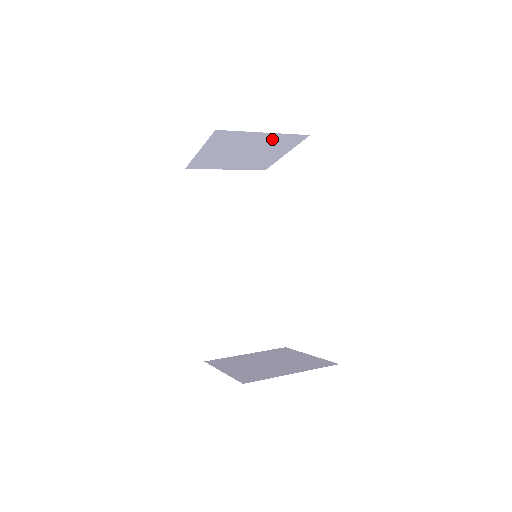
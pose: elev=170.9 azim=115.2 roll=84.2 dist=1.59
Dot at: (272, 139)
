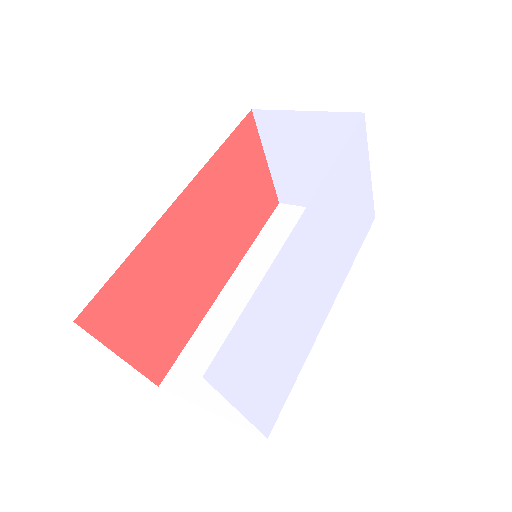
Dot at: (324, 128)
